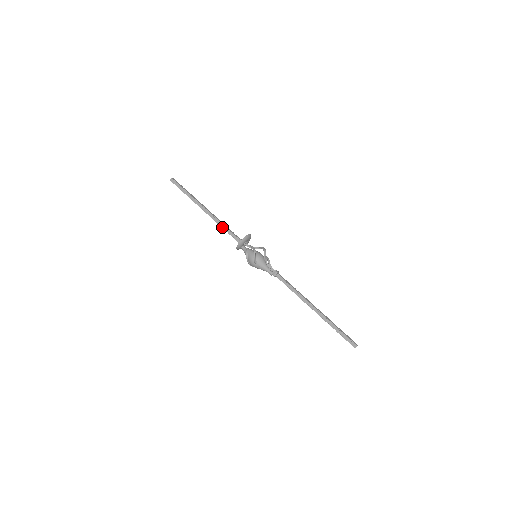
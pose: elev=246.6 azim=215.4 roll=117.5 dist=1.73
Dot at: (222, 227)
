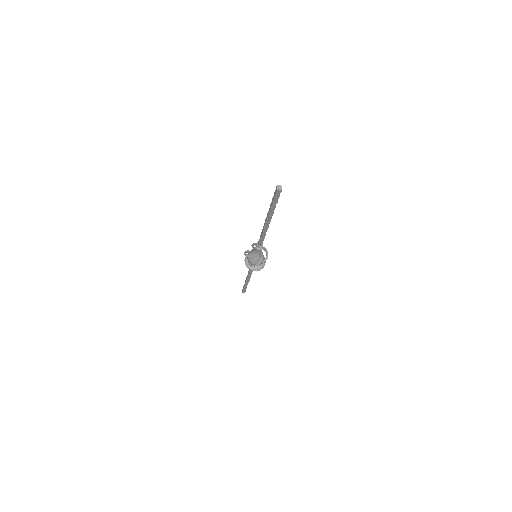
Dot at: (249, 272)
